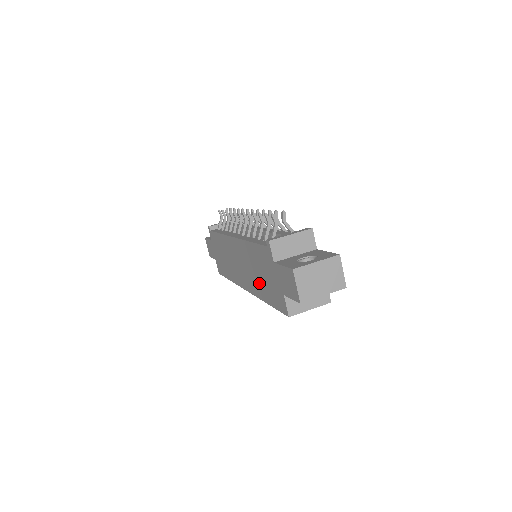
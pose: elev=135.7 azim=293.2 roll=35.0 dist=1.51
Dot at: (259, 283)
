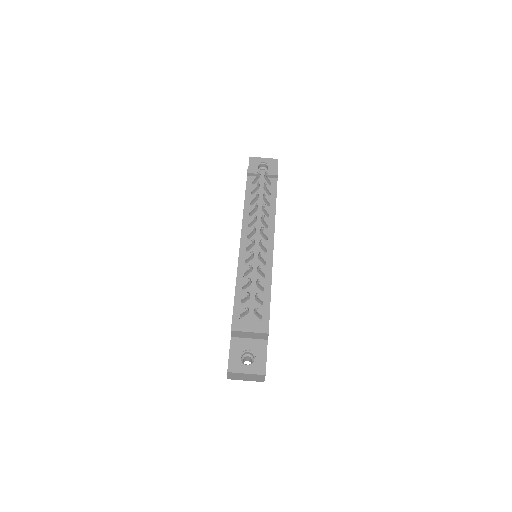
Dot at: occluded
